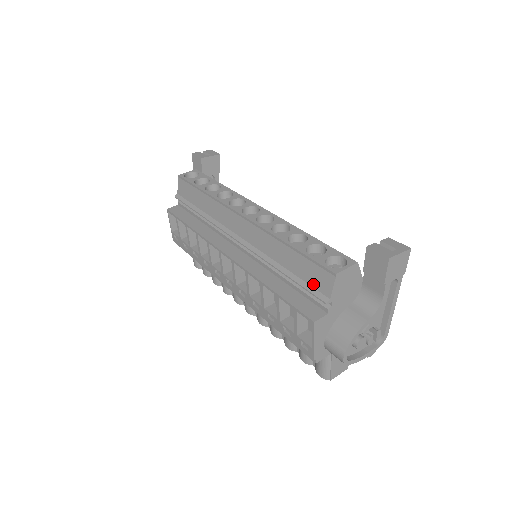
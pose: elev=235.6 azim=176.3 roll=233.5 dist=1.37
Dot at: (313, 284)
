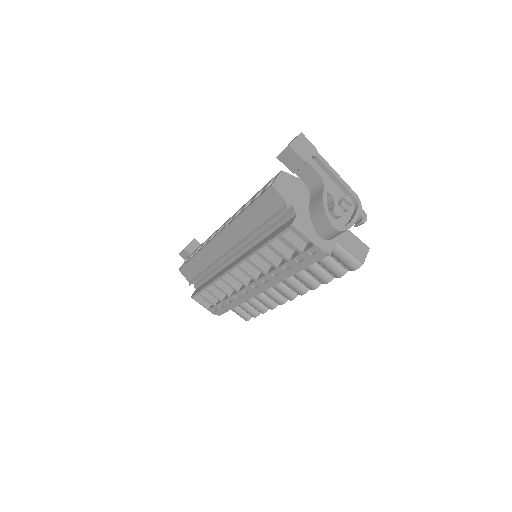
Dot at: (274, 210)
